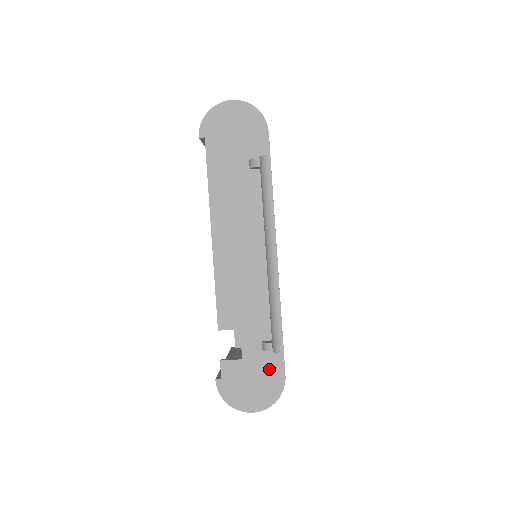
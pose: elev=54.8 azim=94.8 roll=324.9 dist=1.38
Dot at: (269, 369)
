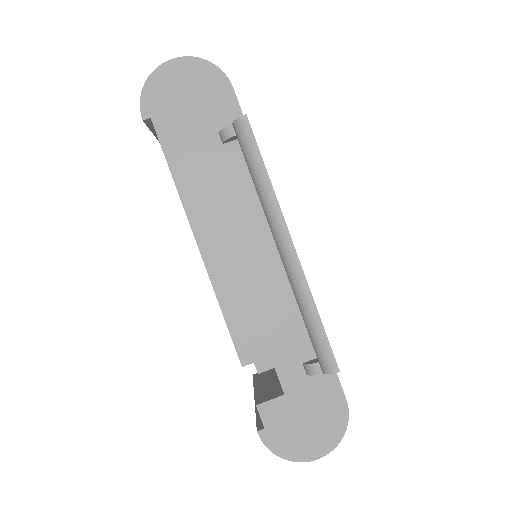
Dot at: (323, 396)
